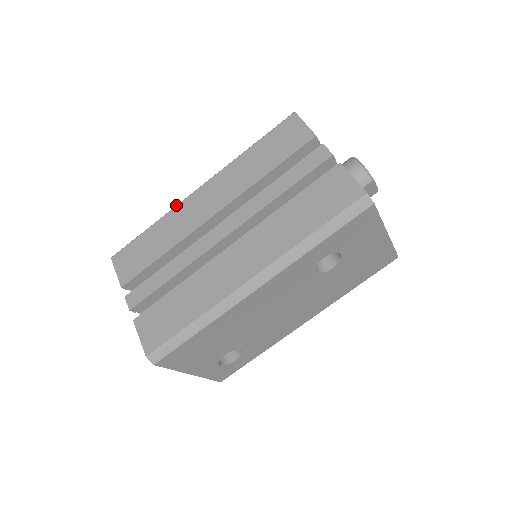
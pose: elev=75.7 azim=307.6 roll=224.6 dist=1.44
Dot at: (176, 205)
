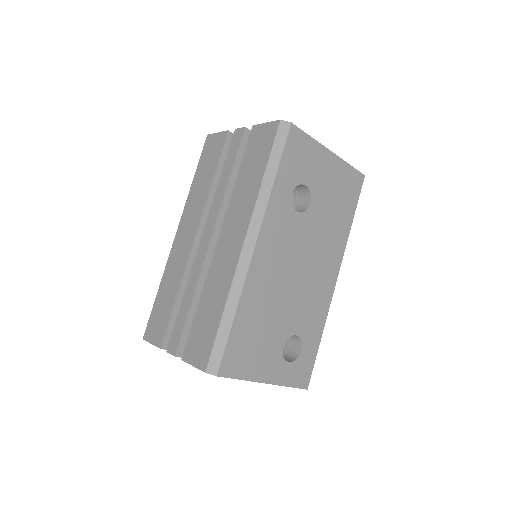
Dot at: occluded
